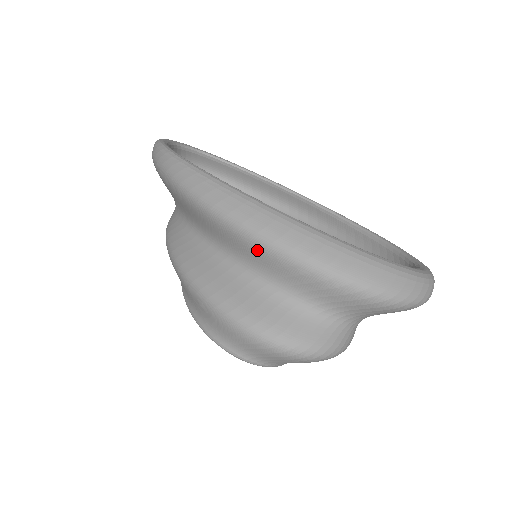
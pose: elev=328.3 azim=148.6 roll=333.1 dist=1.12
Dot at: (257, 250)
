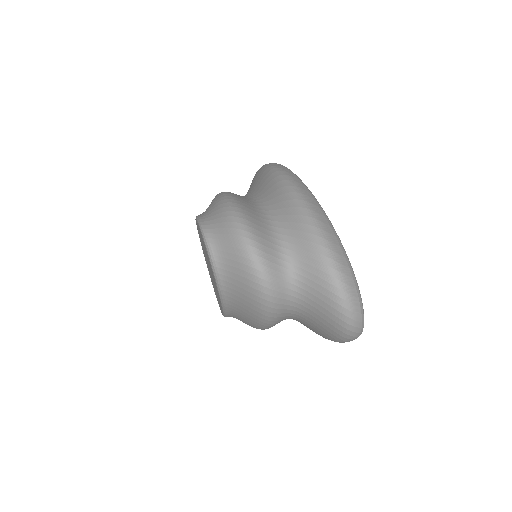
Dot at: (284, 193)
